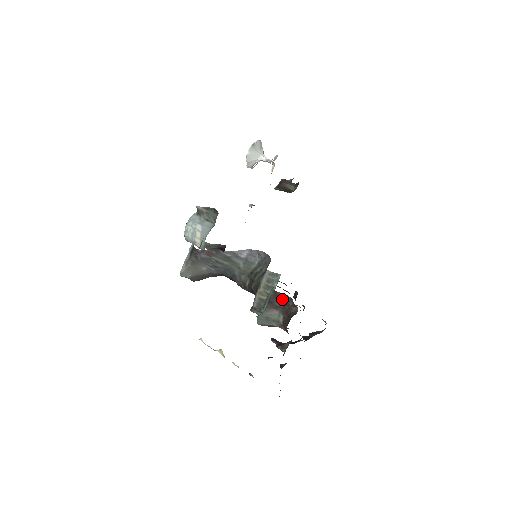
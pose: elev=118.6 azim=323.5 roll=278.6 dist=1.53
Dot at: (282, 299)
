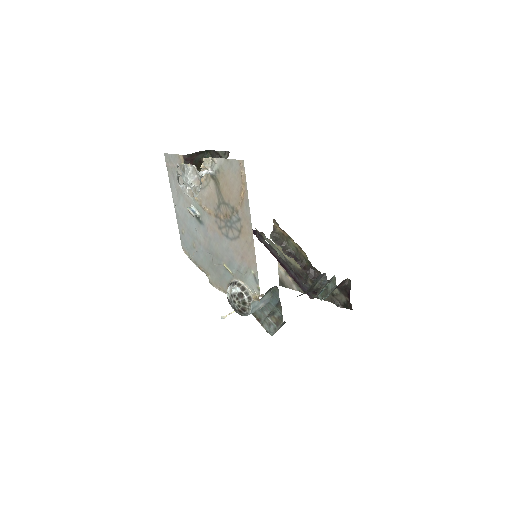
Dot at: occluded
